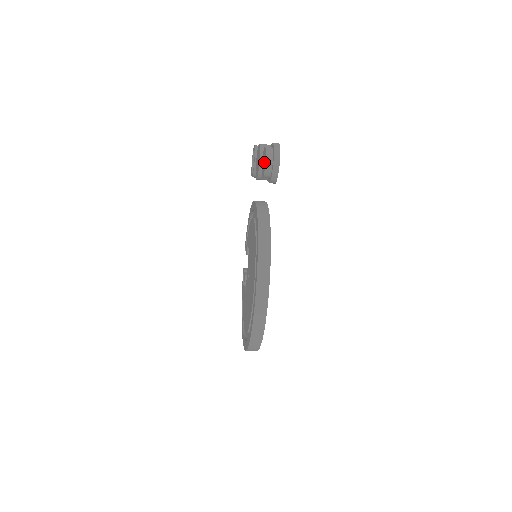
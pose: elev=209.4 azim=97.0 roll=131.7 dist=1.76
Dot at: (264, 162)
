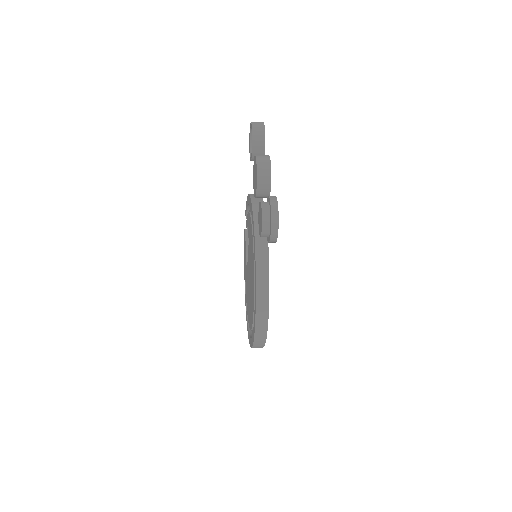
Dot at: (260, 225)
